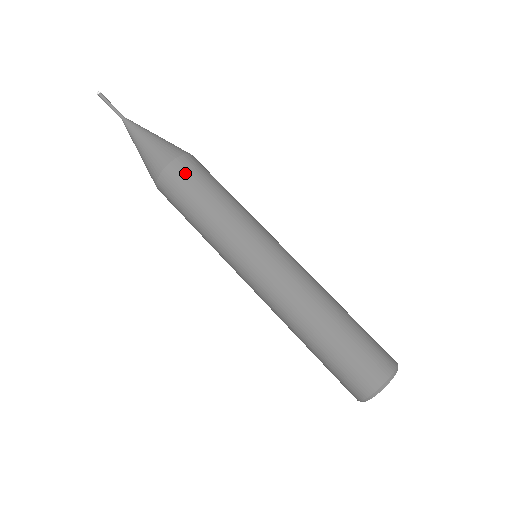
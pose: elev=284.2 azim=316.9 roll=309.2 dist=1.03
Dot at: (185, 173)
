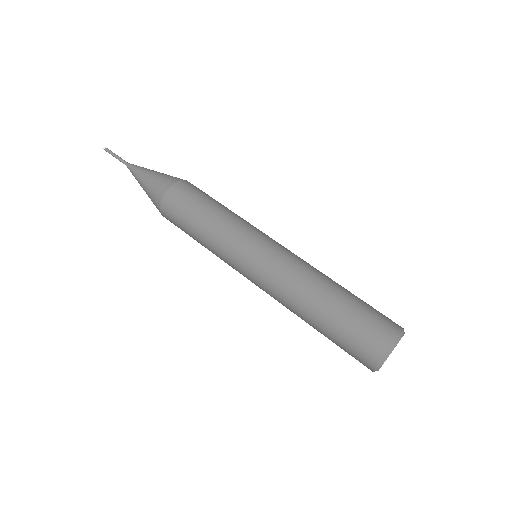
Dot at: (182, 194)
